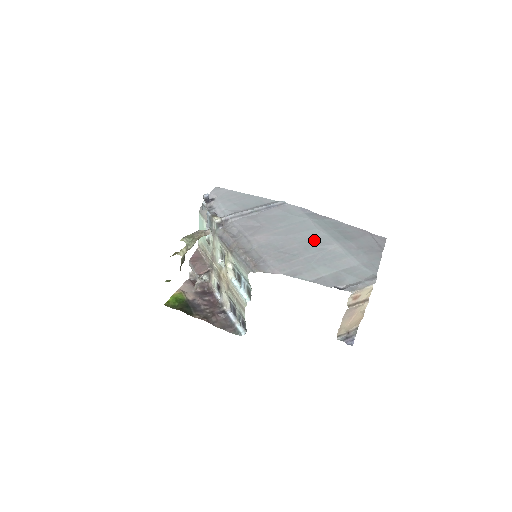
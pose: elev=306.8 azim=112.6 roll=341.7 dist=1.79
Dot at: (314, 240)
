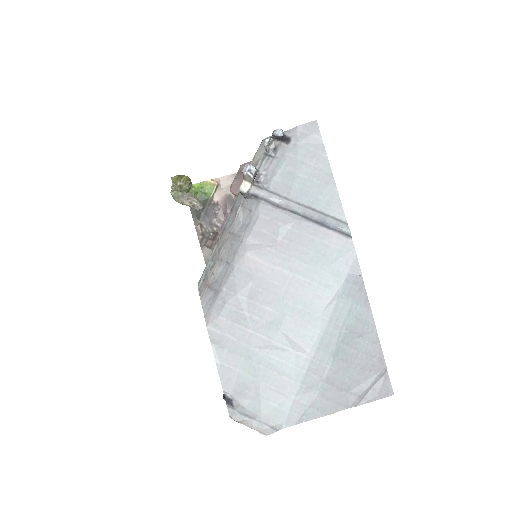
Dot at: (296, 323)
